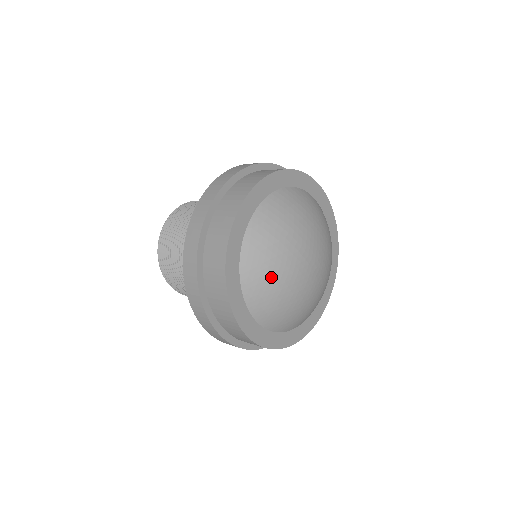
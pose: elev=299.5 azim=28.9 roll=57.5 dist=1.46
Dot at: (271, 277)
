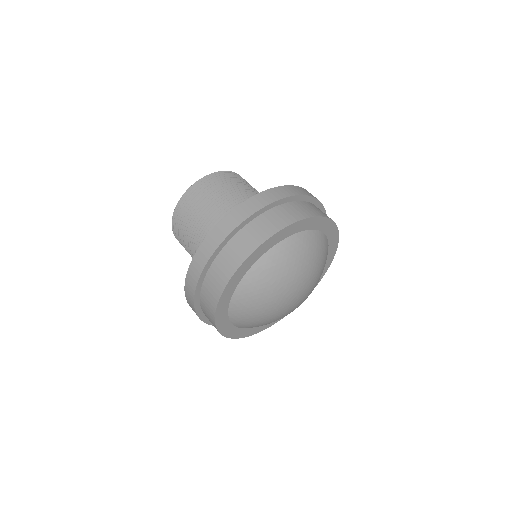
Dot at: (255, 312)
